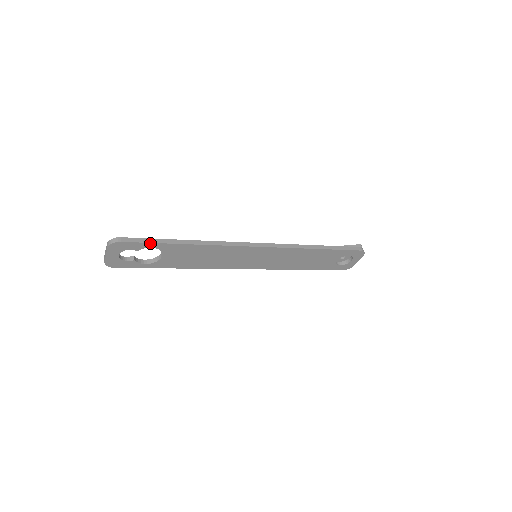
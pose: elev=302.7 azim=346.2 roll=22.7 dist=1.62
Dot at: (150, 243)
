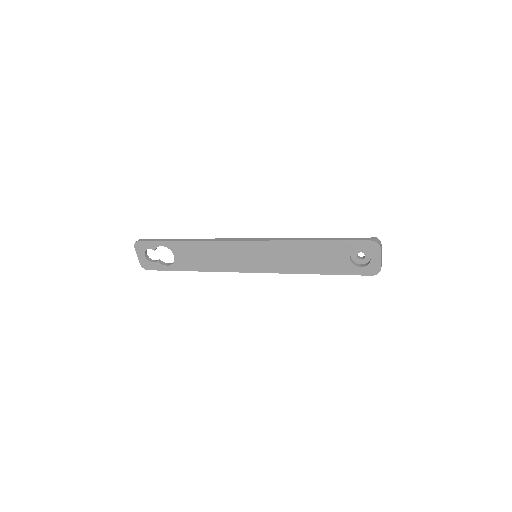
Dot at: (159, 241)
